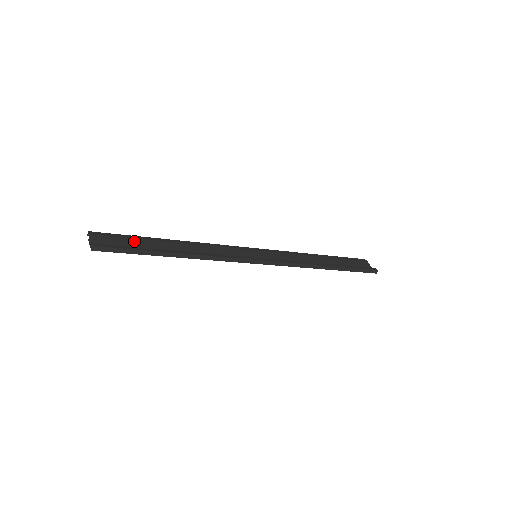
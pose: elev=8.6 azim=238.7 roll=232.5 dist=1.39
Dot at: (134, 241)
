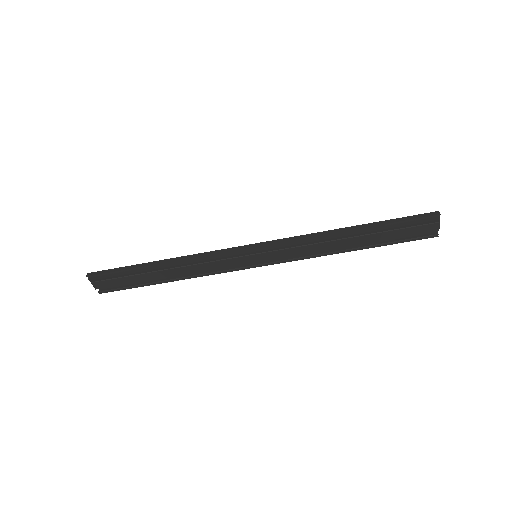
Dot at: (132, 280)
